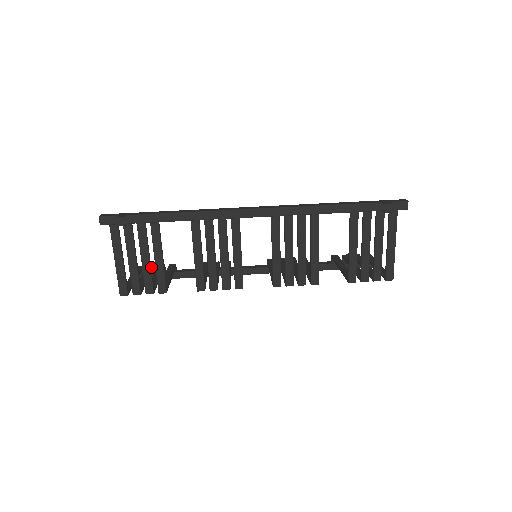
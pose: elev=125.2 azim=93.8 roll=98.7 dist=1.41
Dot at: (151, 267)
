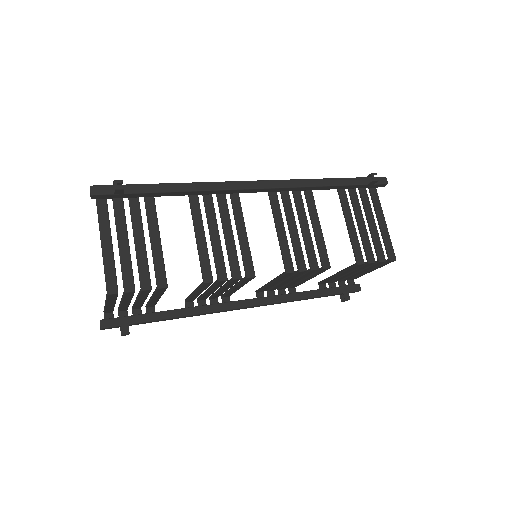
Dot at: occluded
